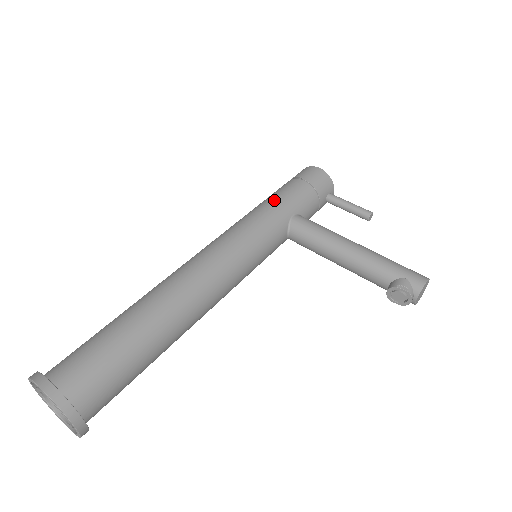
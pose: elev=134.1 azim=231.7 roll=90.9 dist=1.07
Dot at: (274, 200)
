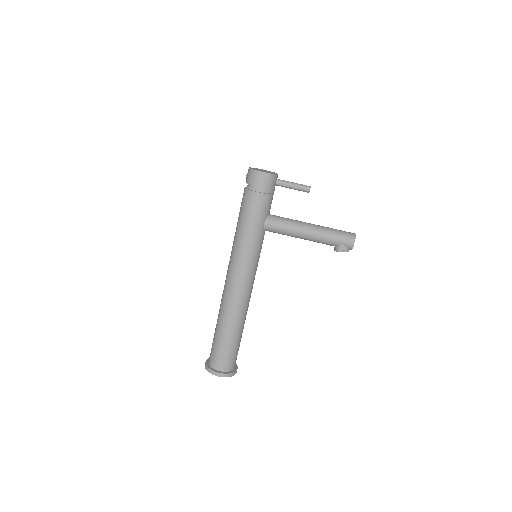
Dot at: (249, 222)
